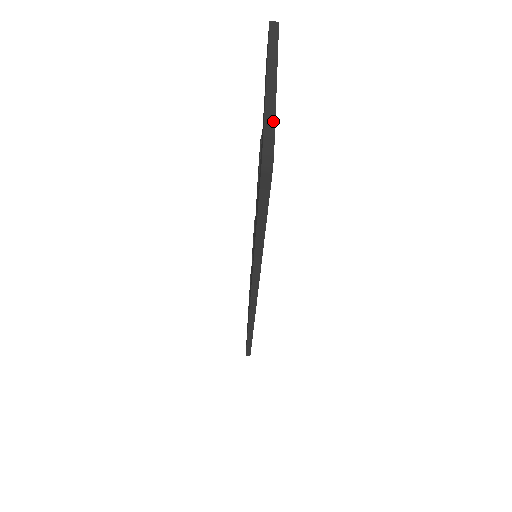
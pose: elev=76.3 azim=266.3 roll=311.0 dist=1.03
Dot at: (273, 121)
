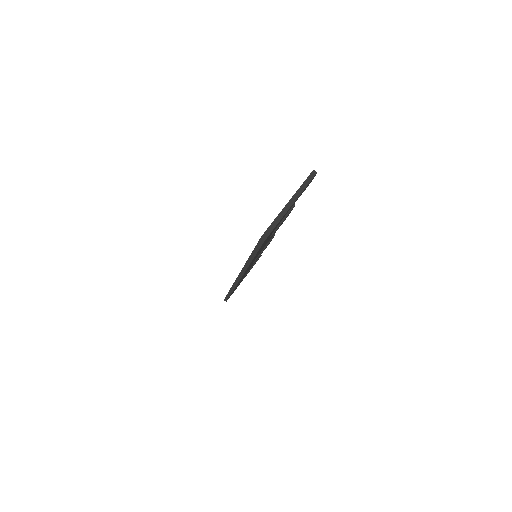
Dot at: (278, 221)
